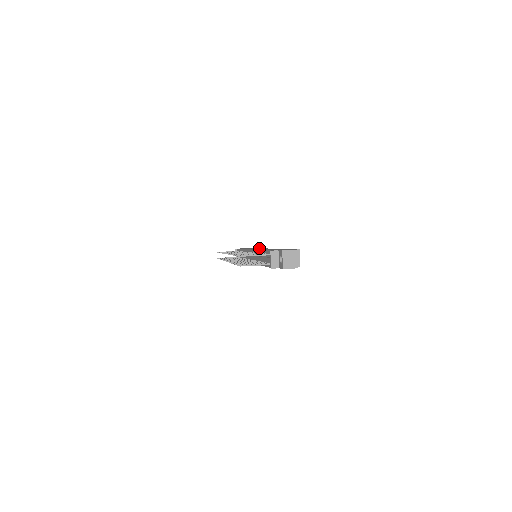
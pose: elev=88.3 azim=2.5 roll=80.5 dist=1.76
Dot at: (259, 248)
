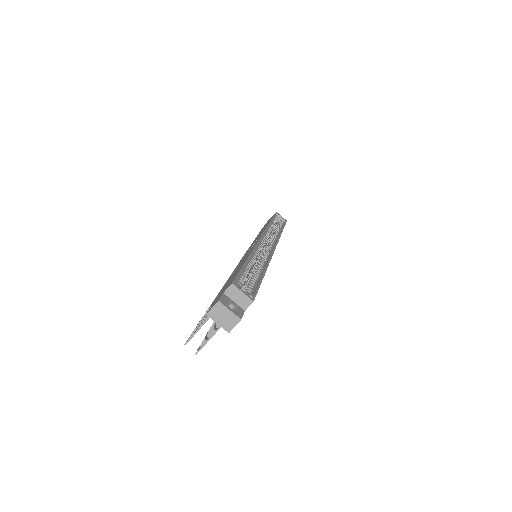
Dot at: occluded
